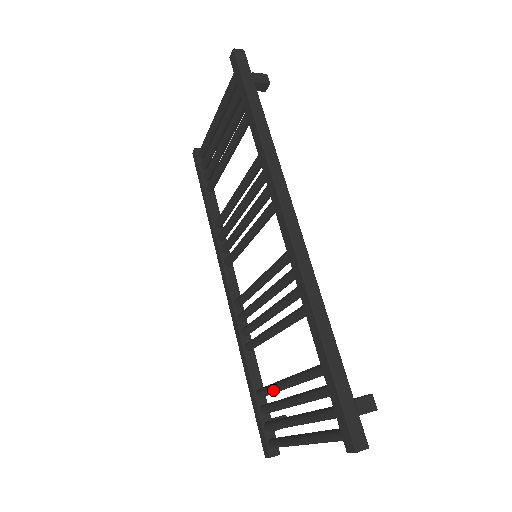
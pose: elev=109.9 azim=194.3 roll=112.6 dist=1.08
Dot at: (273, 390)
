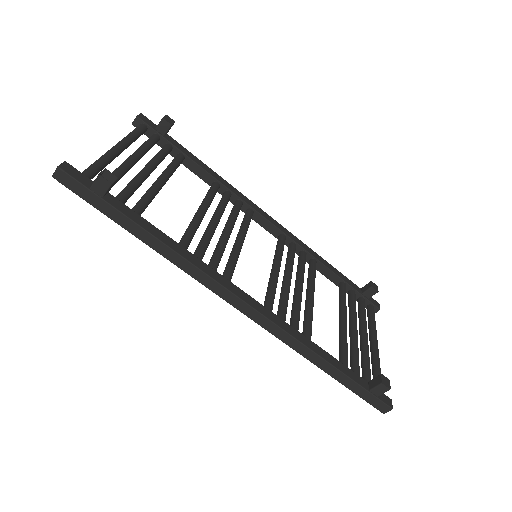
Dot at: occluded
